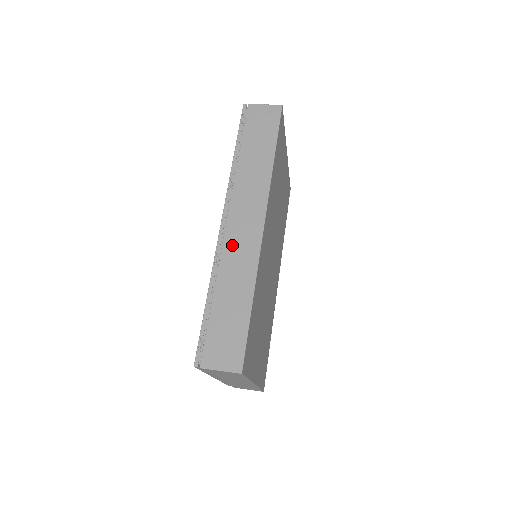
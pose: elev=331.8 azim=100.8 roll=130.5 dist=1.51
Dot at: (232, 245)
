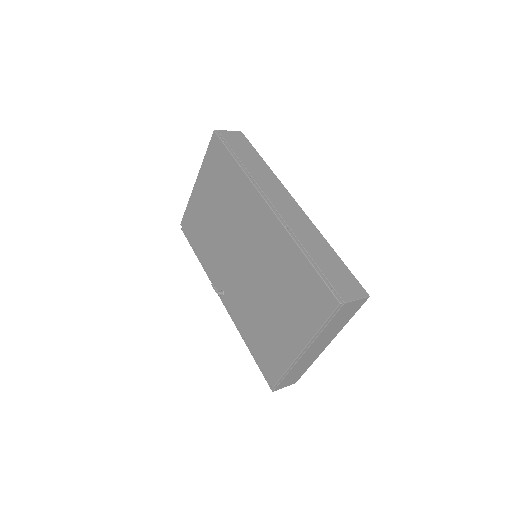
Dot at: (290, 219)
